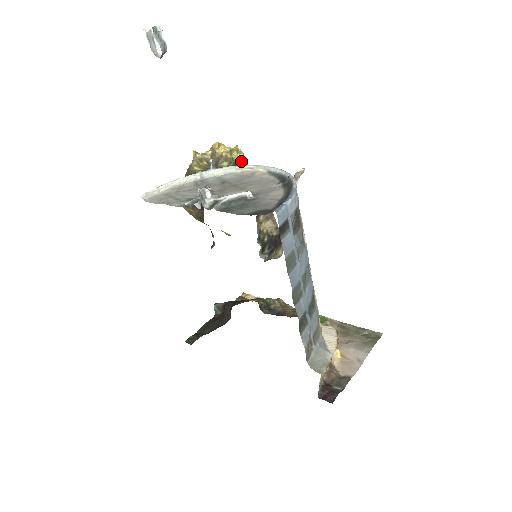
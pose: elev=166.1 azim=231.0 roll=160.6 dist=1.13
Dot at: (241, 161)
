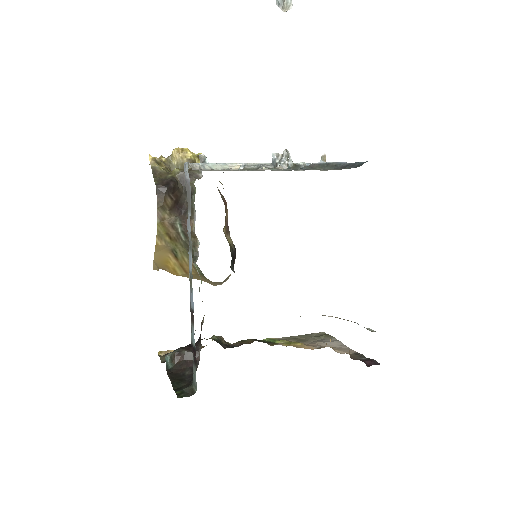
Dot at: occluded
